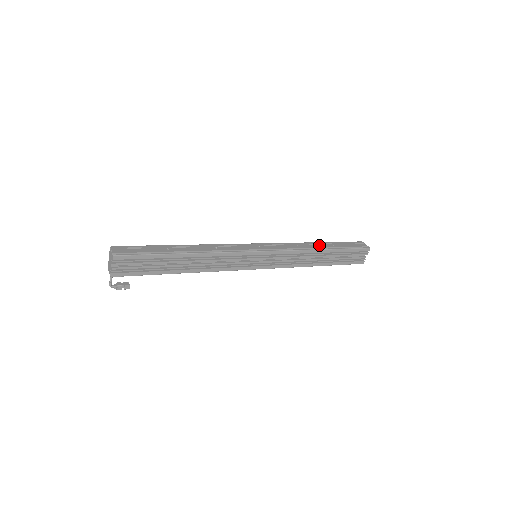
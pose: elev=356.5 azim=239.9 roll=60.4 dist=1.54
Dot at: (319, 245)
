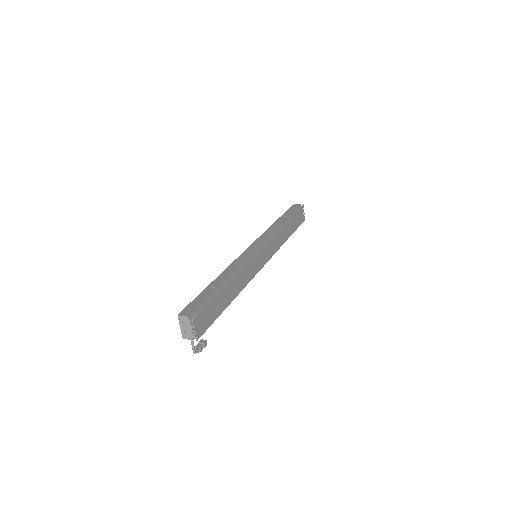
Dot at: (280, 222)
